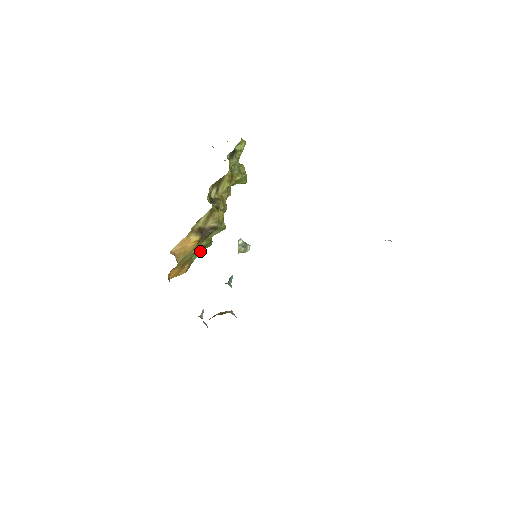
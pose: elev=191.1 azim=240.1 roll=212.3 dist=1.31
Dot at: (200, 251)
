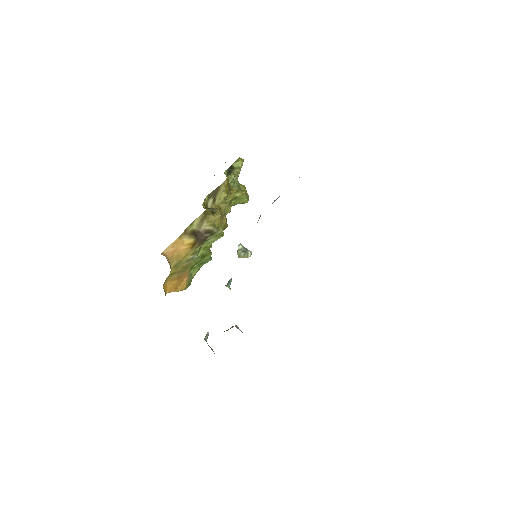
Dot at: (200, 266)
